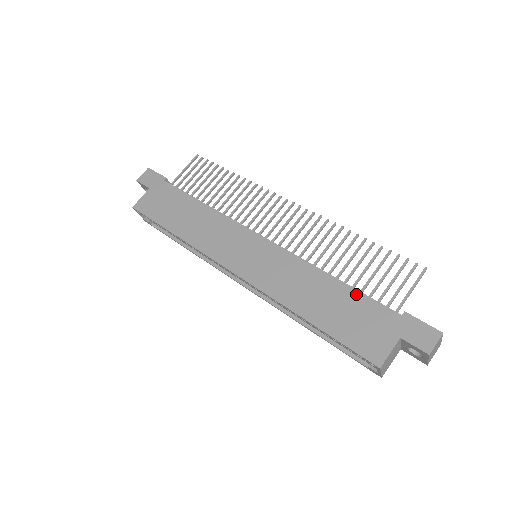
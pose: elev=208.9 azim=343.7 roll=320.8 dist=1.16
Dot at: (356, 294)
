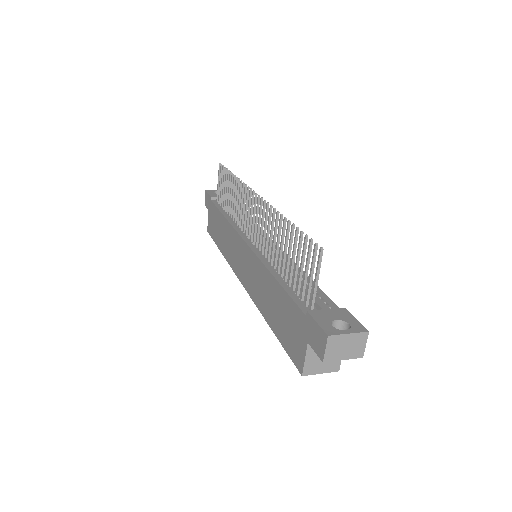
Dot at: (284, 294)
